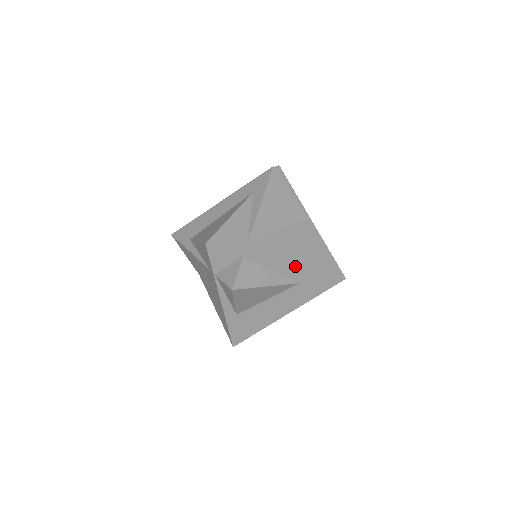
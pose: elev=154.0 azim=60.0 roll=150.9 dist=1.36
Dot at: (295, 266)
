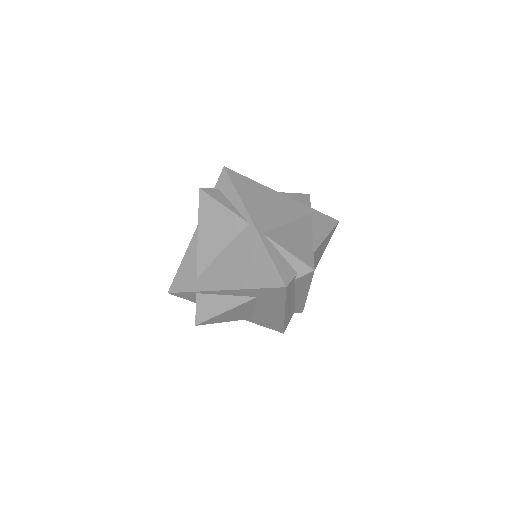
Dot at: (235, 289)
